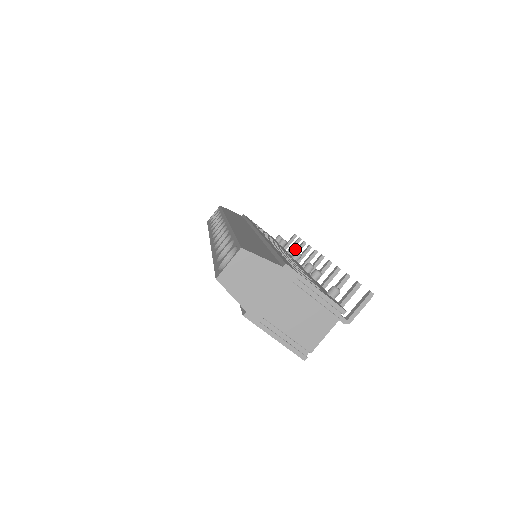
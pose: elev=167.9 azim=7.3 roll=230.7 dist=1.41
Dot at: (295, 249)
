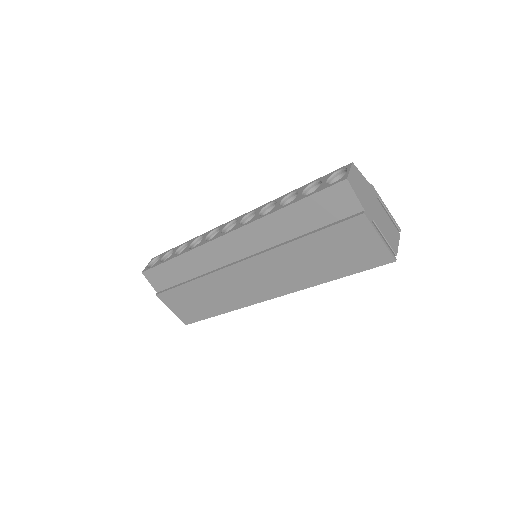
Dot at: occluded
